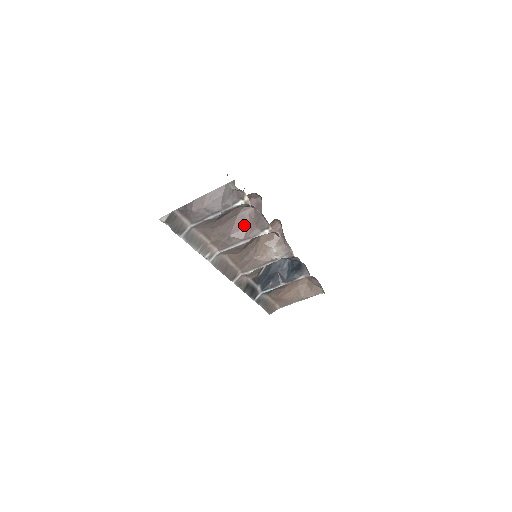
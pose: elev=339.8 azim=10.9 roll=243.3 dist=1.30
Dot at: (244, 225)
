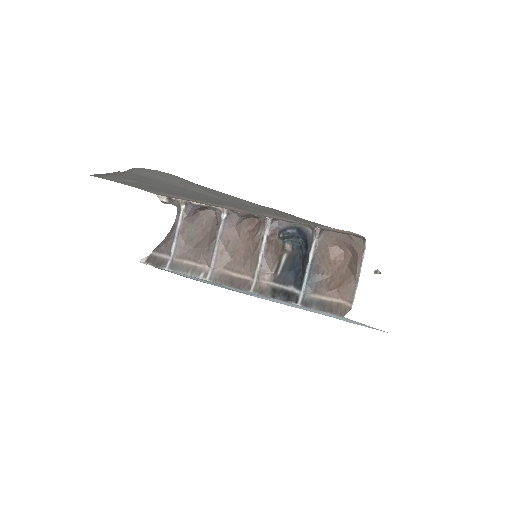
Dot at: (215, 233)
